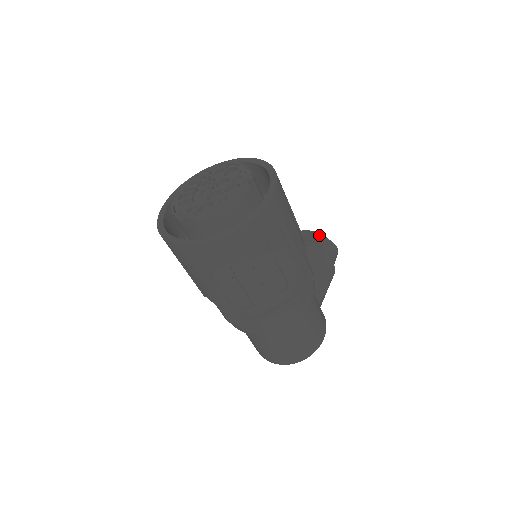
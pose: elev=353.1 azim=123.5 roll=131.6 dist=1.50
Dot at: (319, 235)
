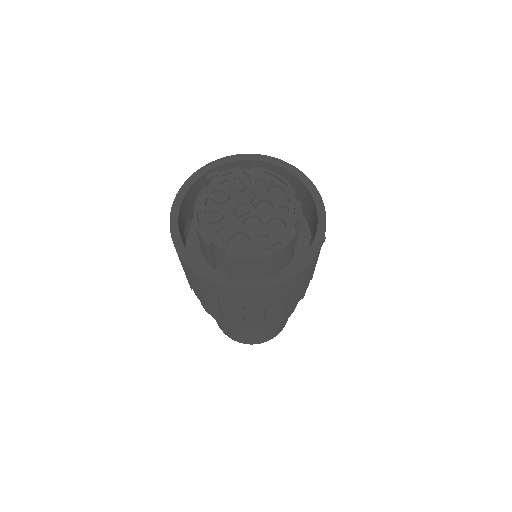
Dot at: occluded
